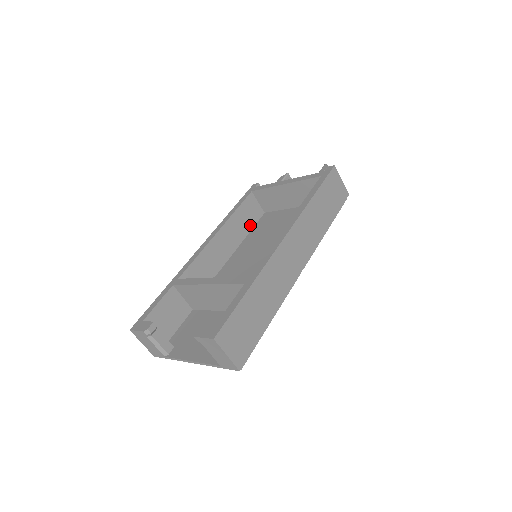
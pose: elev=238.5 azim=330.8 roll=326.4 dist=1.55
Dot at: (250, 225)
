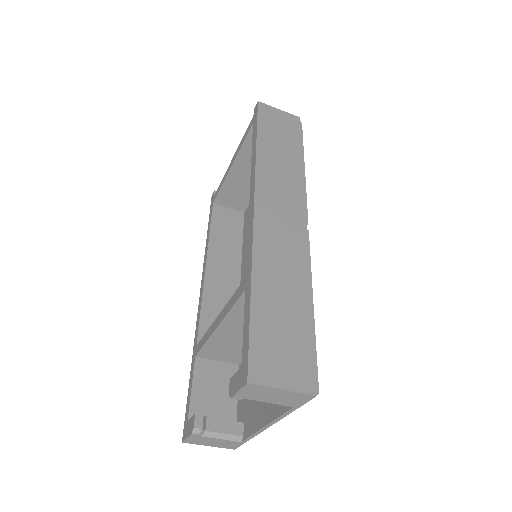
Dot at: (237, 235)
